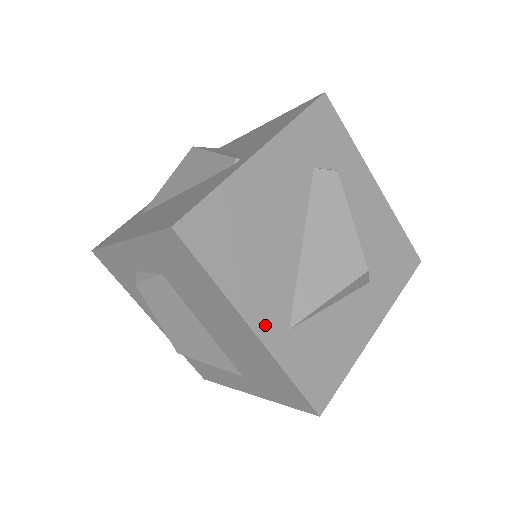
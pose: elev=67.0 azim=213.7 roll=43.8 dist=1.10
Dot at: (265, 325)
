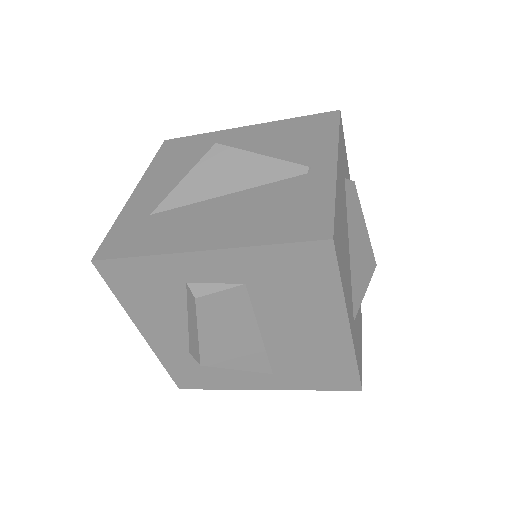
Dot at: (351, 321)
